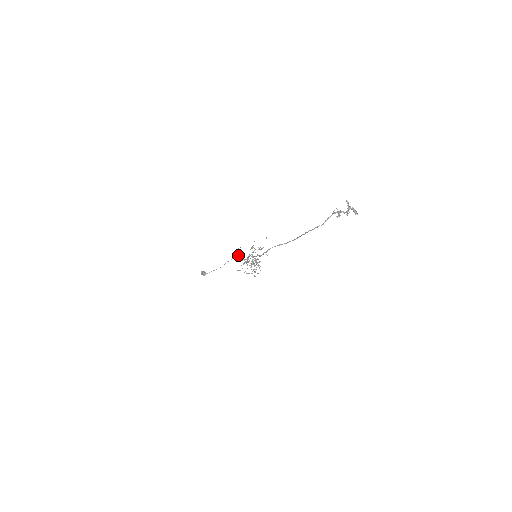
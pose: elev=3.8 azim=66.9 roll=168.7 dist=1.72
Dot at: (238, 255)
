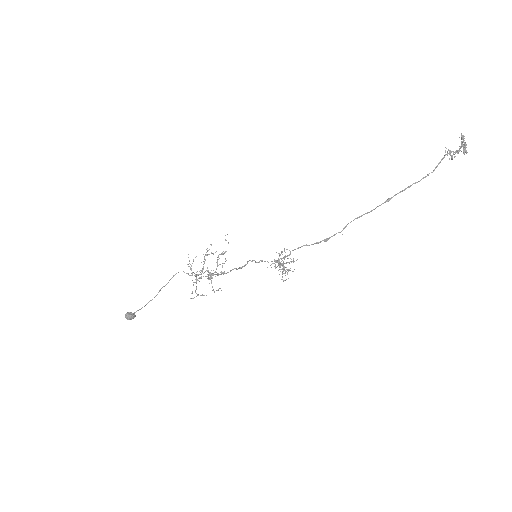
Dot at: (191, 270)
